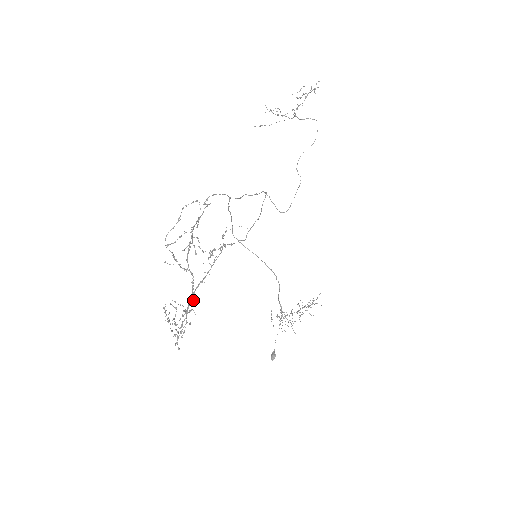
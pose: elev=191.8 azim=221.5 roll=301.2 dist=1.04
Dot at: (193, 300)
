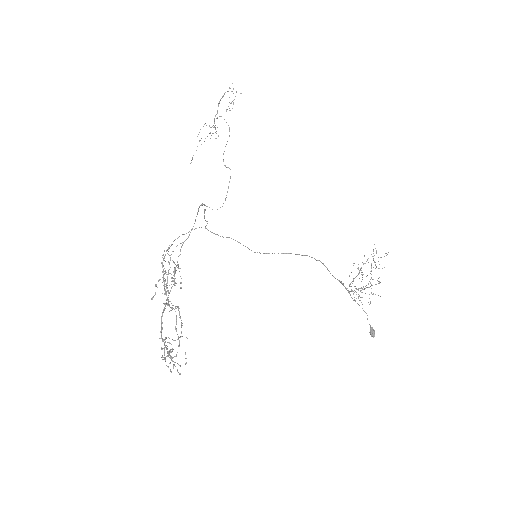
Dot at: occluded
